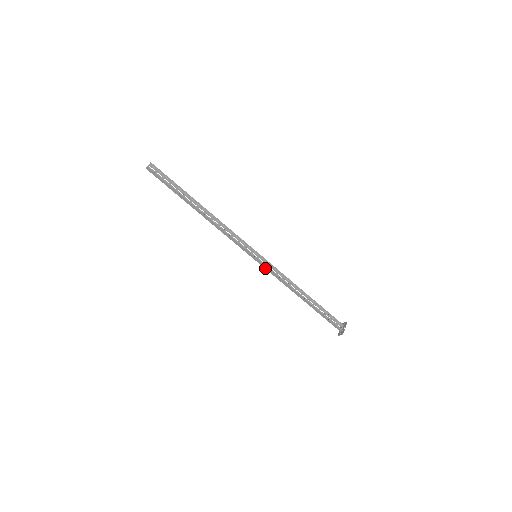
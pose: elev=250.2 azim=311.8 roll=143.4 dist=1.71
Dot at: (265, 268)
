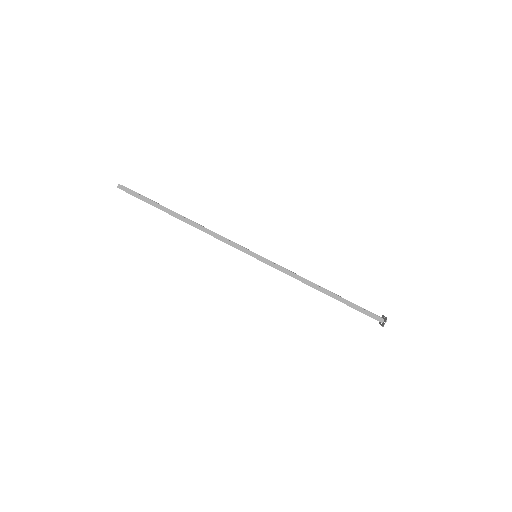
Dot at: (270, 265)
